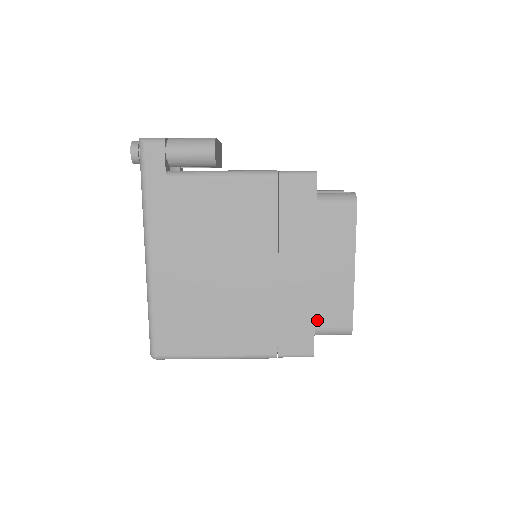
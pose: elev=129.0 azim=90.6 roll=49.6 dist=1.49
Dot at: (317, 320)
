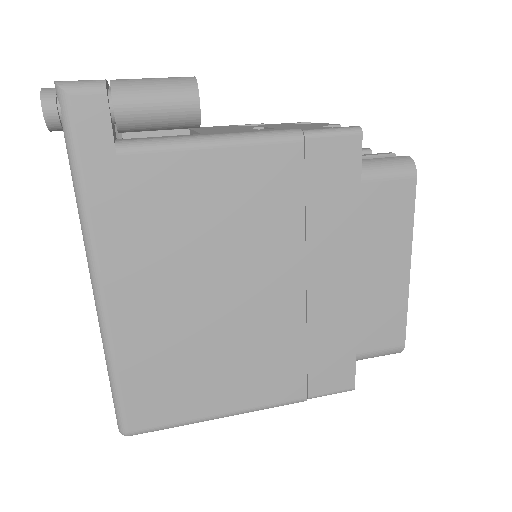
Dot at: (359, 343)
